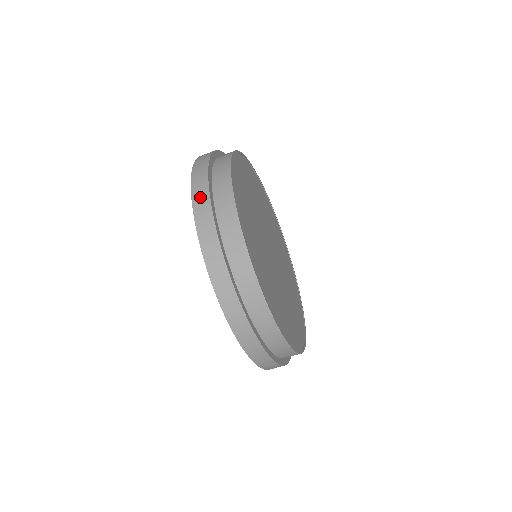
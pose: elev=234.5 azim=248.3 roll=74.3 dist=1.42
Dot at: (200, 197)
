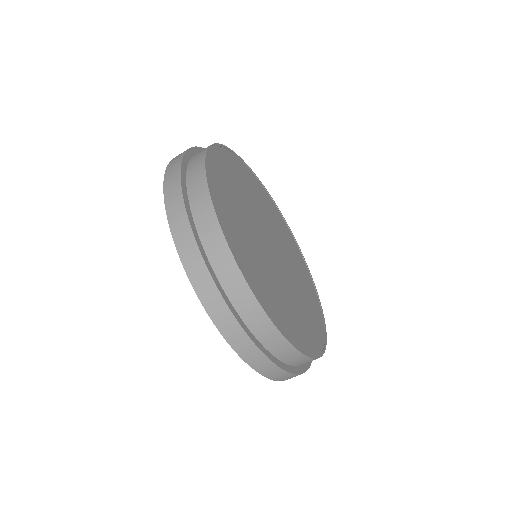
Dot at: (199, 278)
